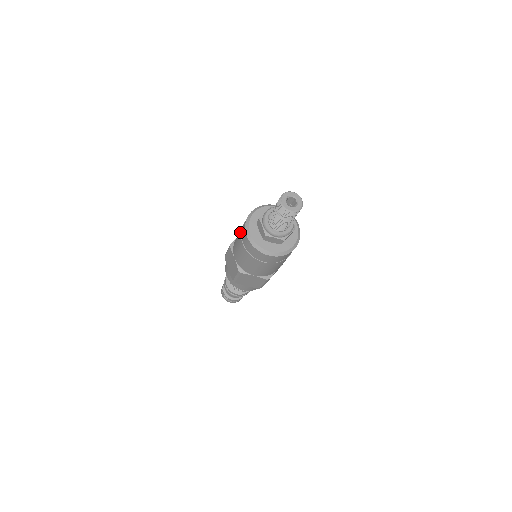
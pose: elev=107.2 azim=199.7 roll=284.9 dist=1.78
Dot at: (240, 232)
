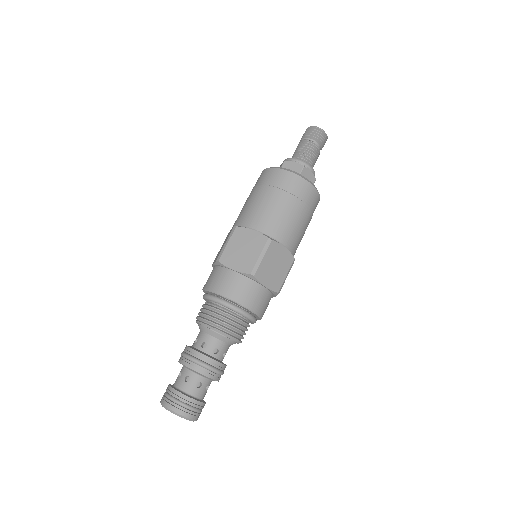
Dot at: (259, 188)
